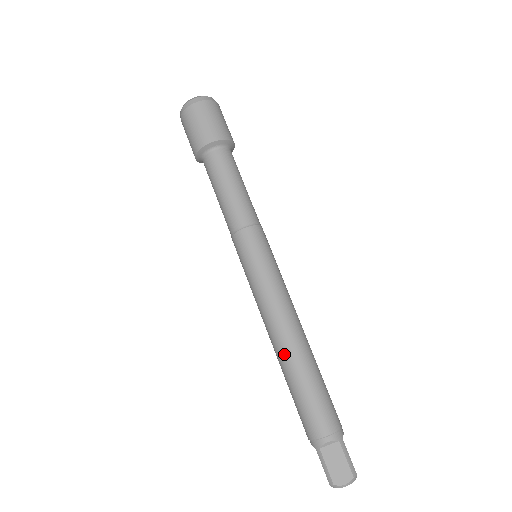
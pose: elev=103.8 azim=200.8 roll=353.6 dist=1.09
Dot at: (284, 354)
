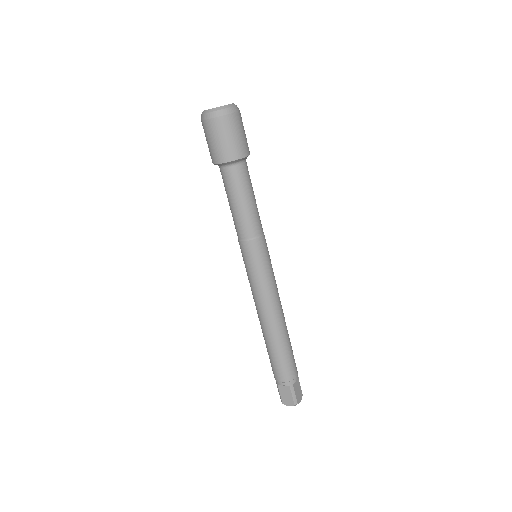
Dot at: (263, 331)
